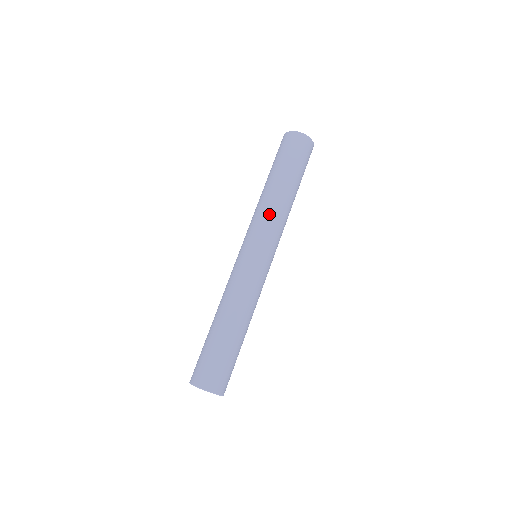
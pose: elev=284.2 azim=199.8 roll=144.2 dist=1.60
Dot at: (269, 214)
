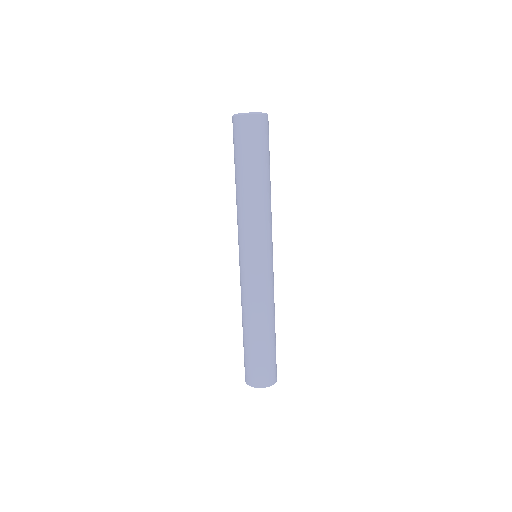
Dot at: (265, 217)
